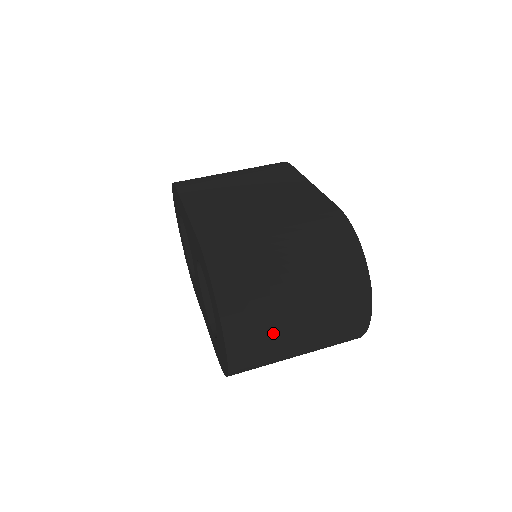
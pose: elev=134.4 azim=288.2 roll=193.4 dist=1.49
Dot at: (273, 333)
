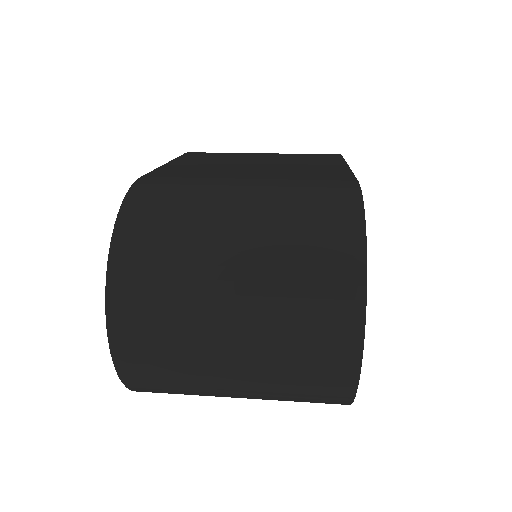
Dot at: (183, 328)
